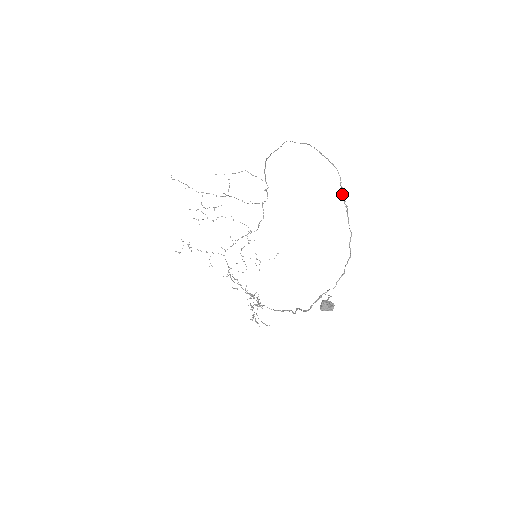
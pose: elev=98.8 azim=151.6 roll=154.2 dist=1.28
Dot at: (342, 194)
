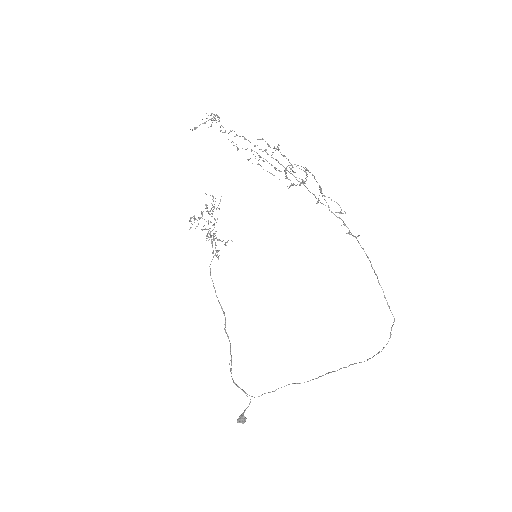
Dot at: occluded
